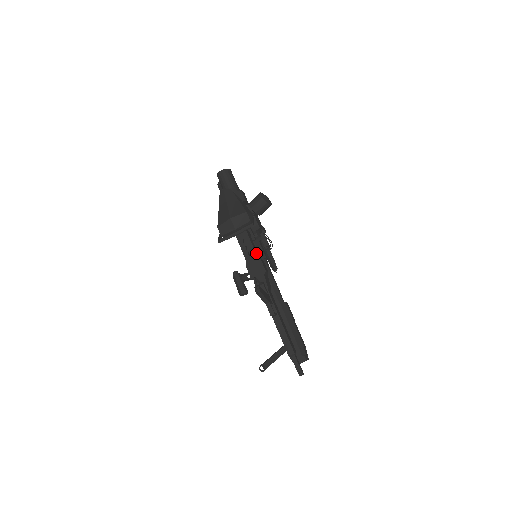
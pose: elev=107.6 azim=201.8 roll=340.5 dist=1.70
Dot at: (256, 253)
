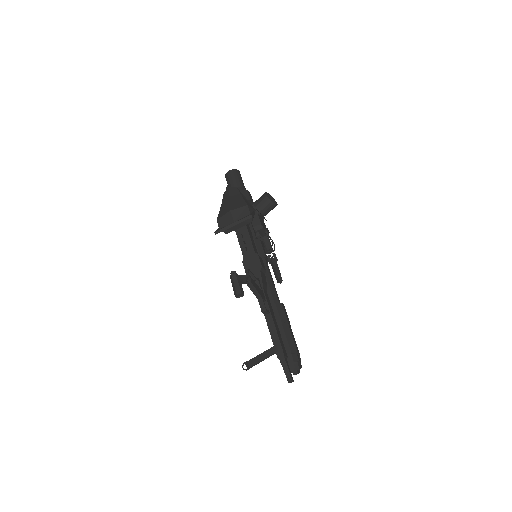
Dot at: (254, 249)
